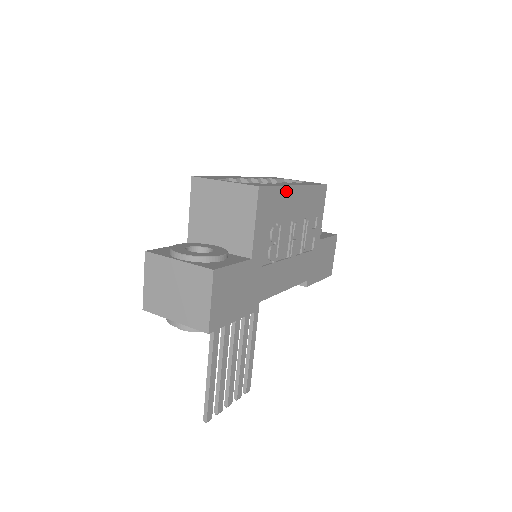
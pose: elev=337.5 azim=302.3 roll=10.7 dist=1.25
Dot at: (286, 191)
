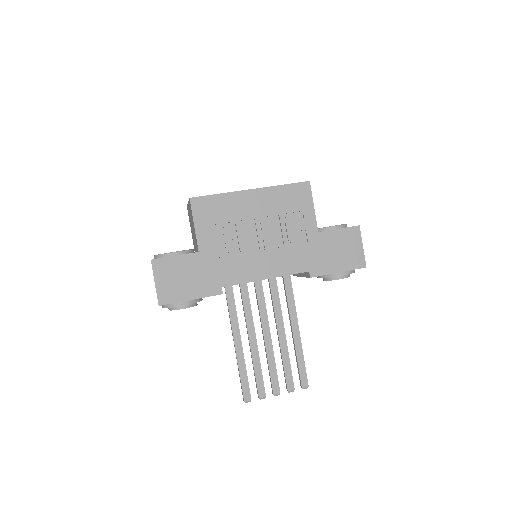
Dot at: (233, 196)
